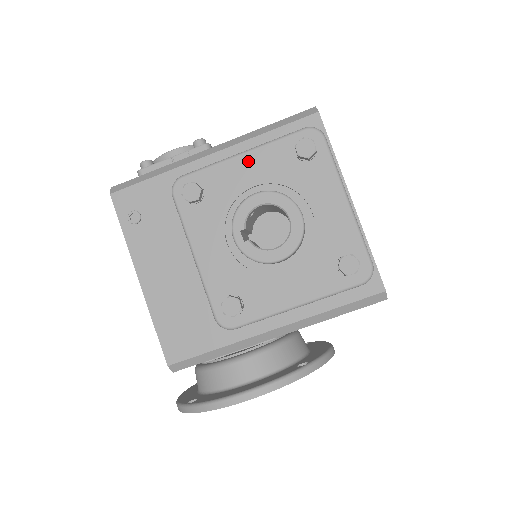
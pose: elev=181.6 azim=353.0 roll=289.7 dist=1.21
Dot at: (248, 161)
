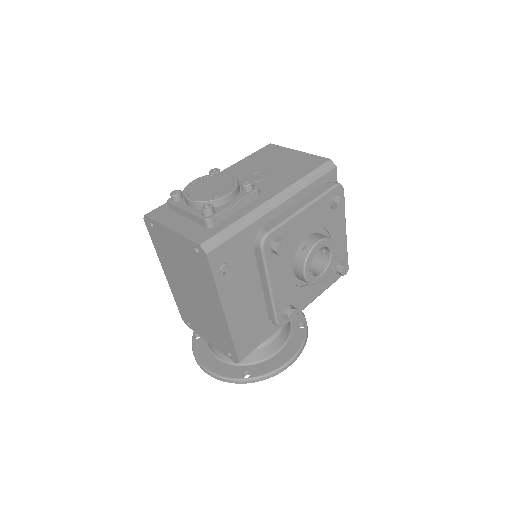
Dot at: (307, 214)
